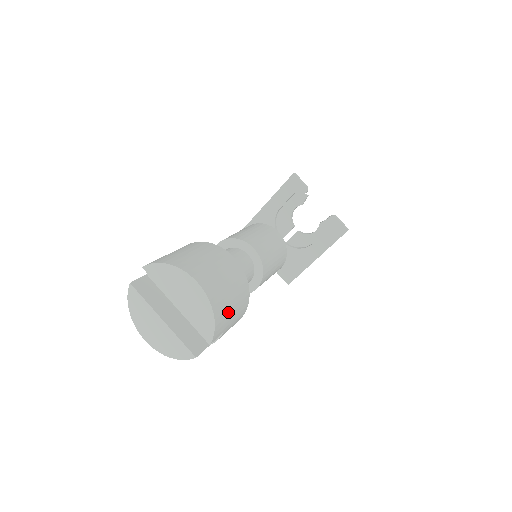
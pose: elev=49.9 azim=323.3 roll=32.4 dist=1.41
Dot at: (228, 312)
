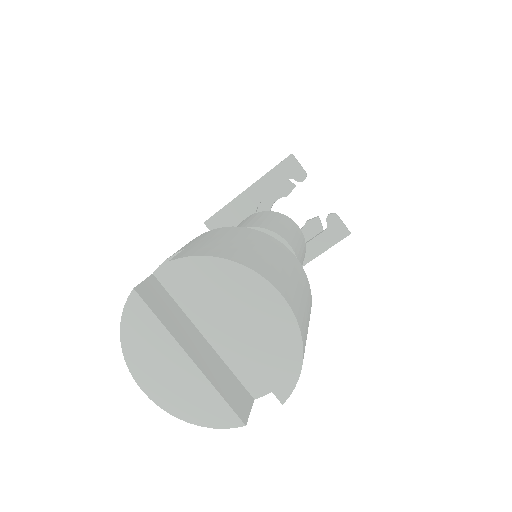
Dot at: occluded
